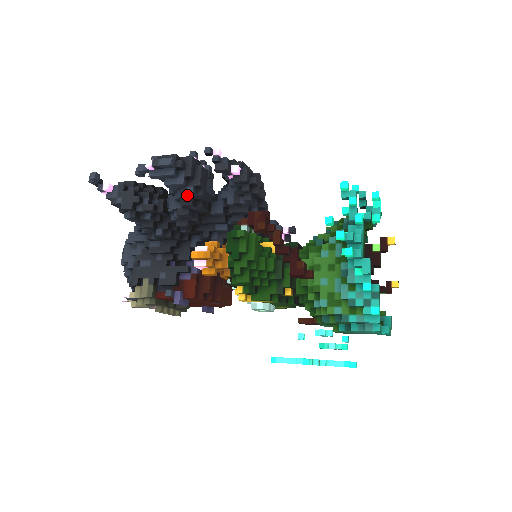
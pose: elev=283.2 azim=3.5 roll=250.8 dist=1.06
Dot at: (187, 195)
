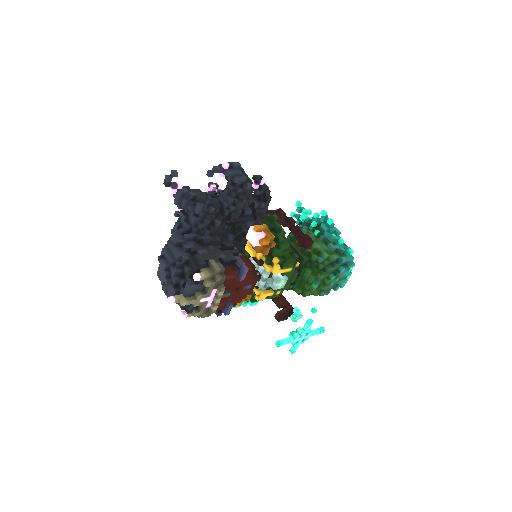
Dot at: (246, 188)
